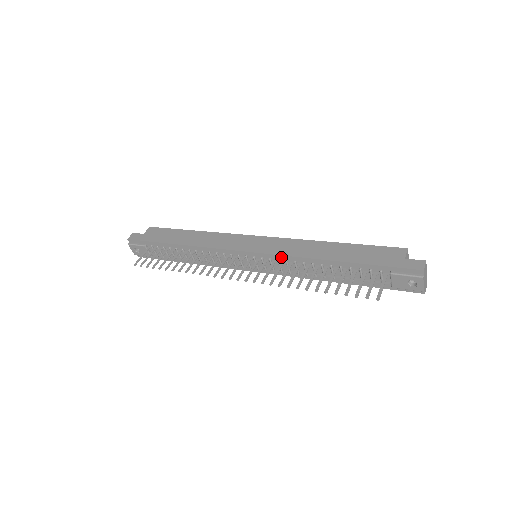
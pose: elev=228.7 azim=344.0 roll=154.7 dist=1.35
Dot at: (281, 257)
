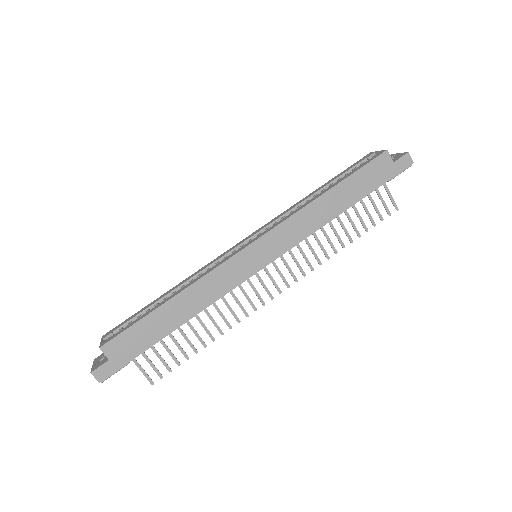
Dot at: (298, 243)
